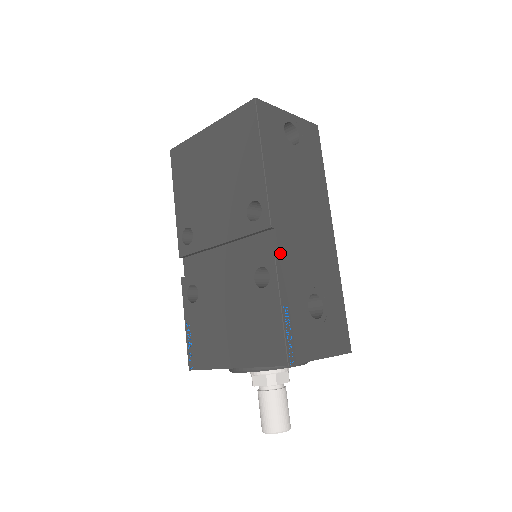
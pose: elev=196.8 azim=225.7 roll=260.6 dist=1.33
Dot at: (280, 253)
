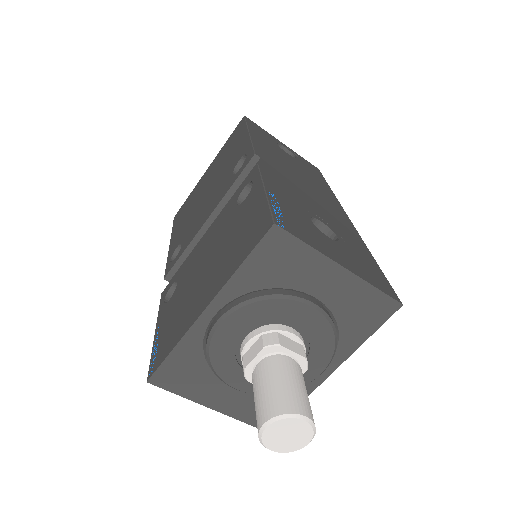
Dot at: (266, 170)
